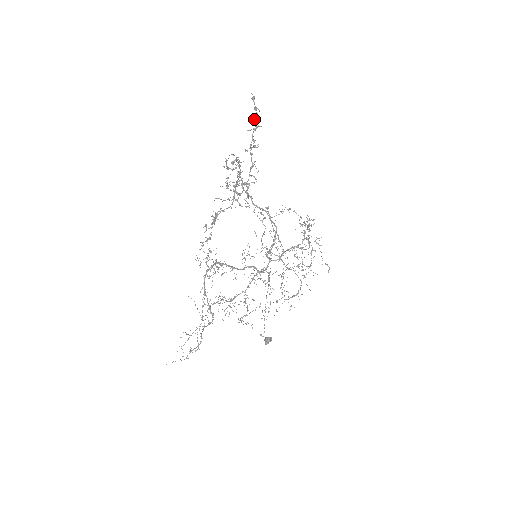
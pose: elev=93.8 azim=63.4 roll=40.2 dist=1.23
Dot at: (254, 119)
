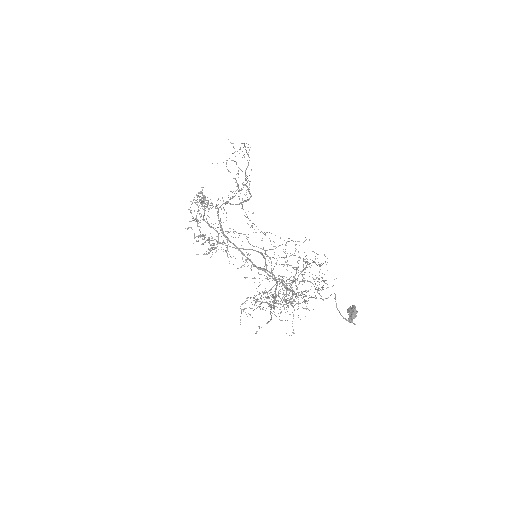
Dot at: (194, 237)
